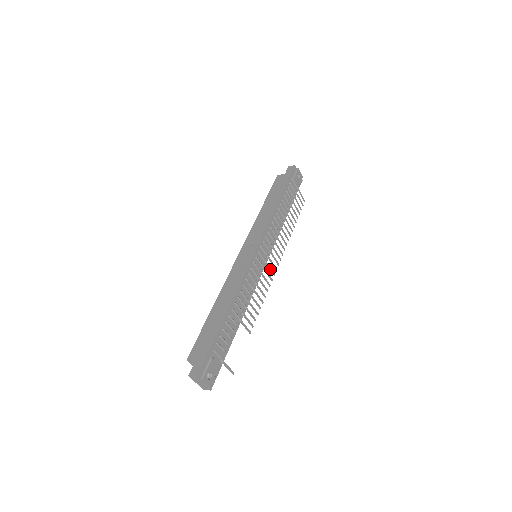
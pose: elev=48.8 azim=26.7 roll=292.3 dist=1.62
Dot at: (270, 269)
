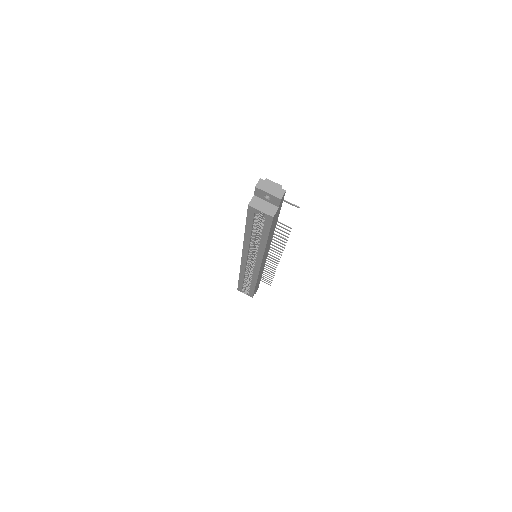
Dot at: (273, 251)
